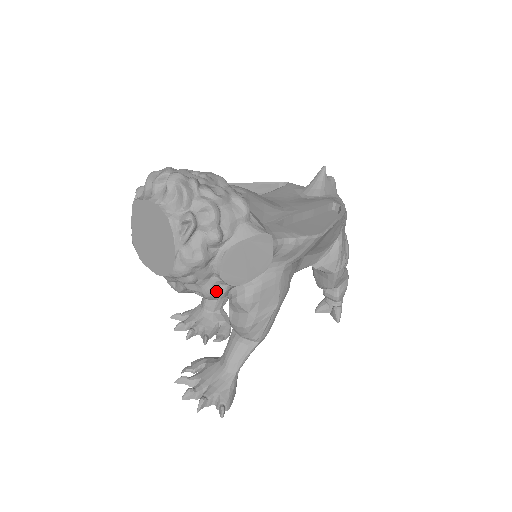
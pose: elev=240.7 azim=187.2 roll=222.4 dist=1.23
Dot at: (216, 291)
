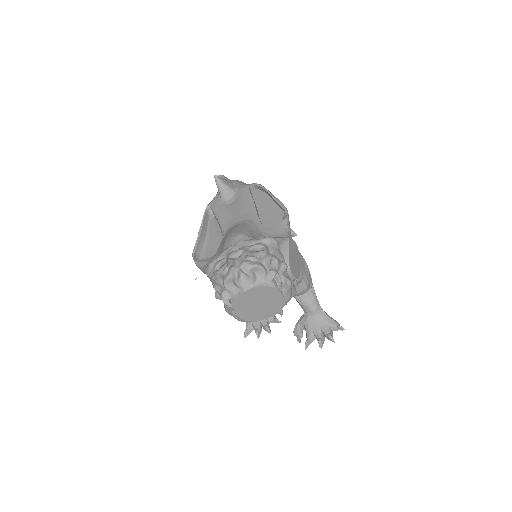
Dot at: occluded
